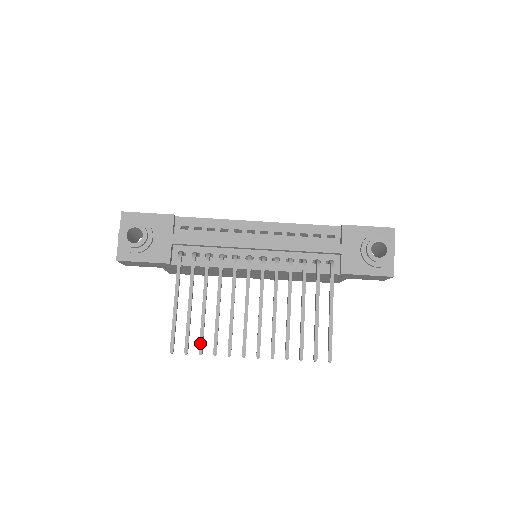
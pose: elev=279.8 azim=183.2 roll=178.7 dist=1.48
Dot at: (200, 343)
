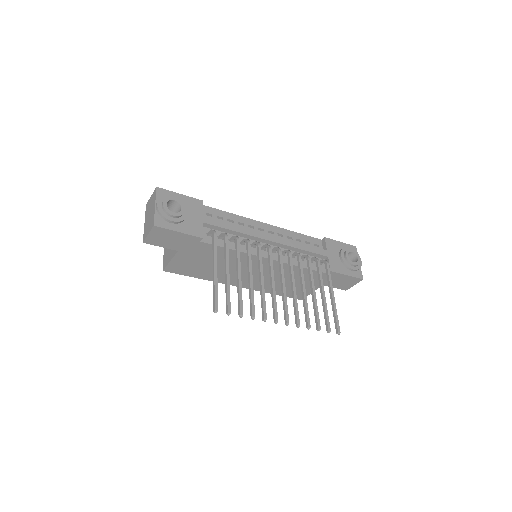
Dot at: (240, 306)
